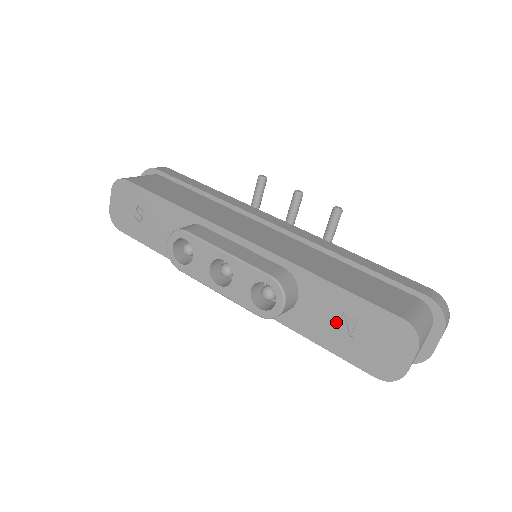
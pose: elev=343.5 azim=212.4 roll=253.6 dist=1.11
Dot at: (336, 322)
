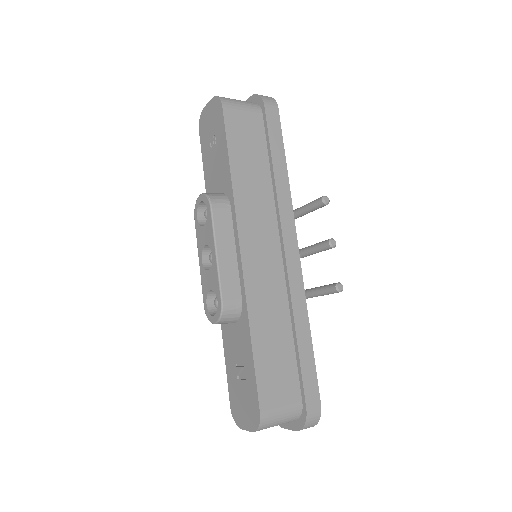
Dot at: (238, 362)
